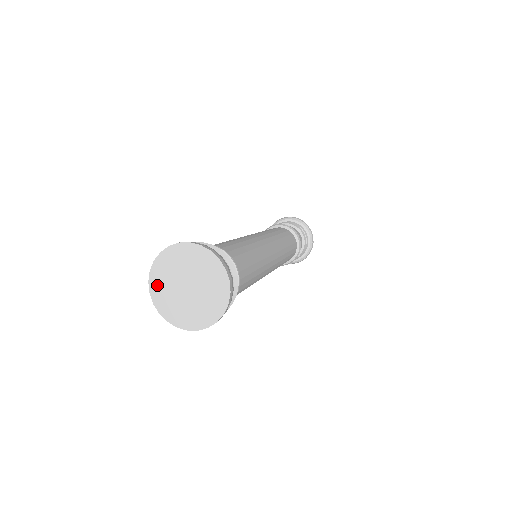
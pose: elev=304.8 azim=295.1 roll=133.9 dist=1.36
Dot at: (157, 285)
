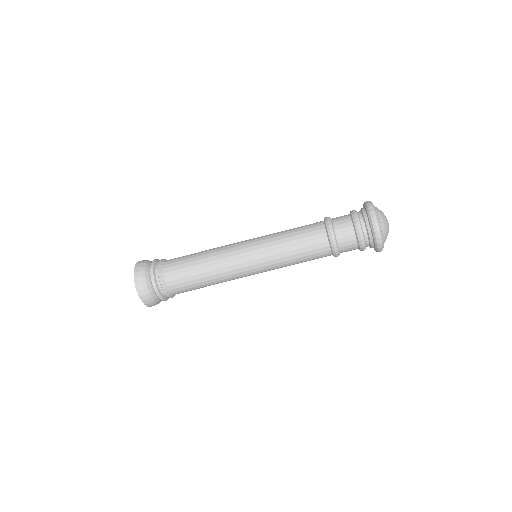
Dot at: occluded
